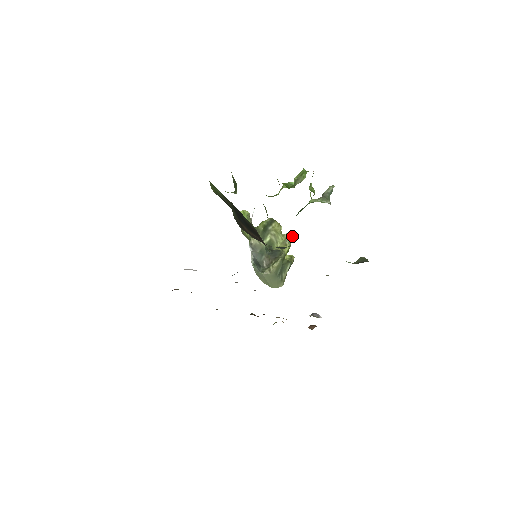
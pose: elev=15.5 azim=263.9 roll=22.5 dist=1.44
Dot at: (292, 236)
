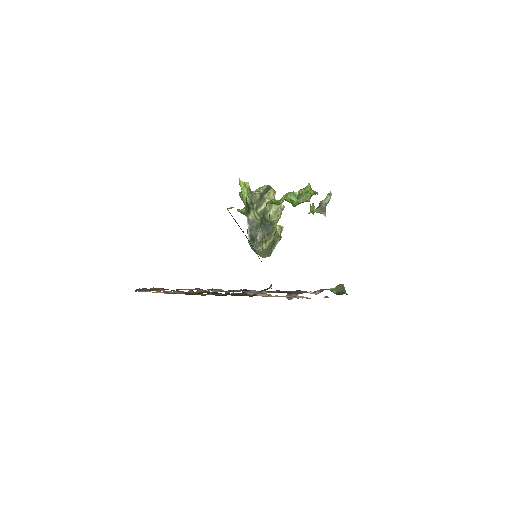
Dot at: (284, 207)
